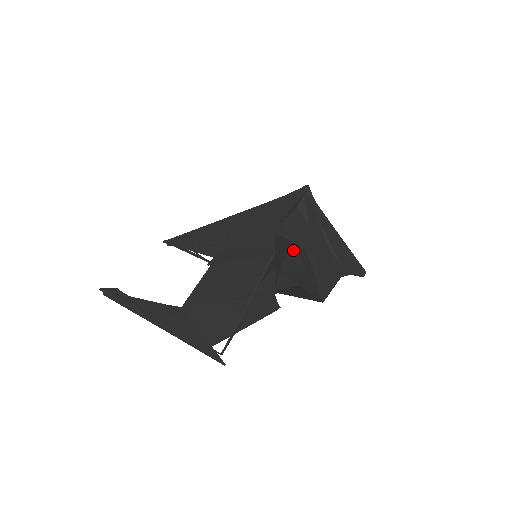
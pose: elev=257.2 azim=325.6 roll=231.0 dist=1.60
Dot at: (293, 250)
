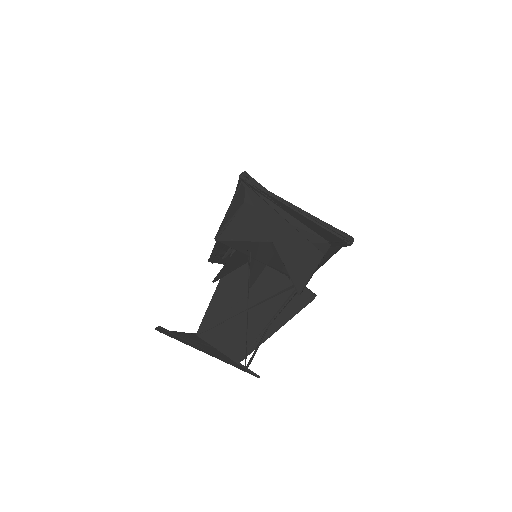
Dot at: occluded
